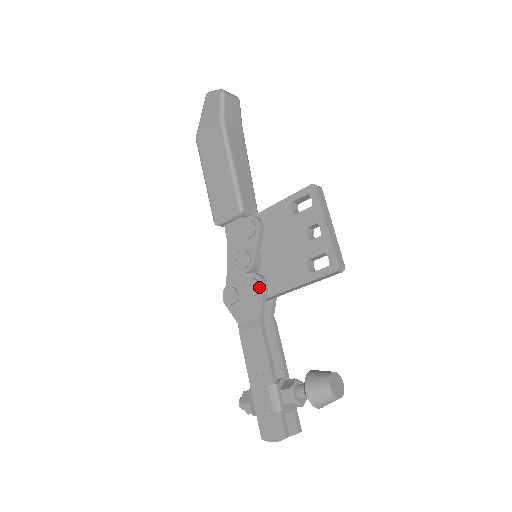
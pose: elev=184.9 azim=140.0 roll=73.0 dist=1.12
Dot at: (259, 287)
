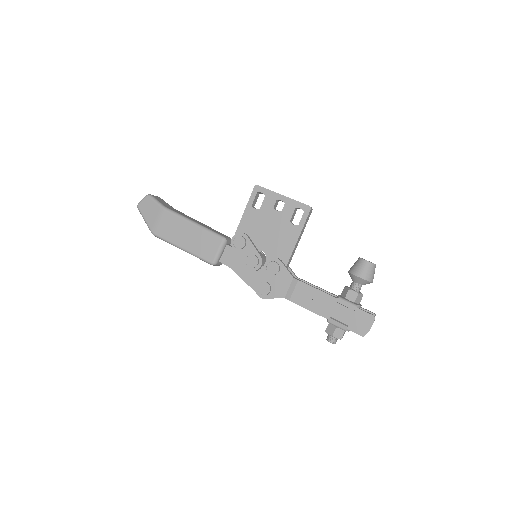
Dot at: (277, 263)
